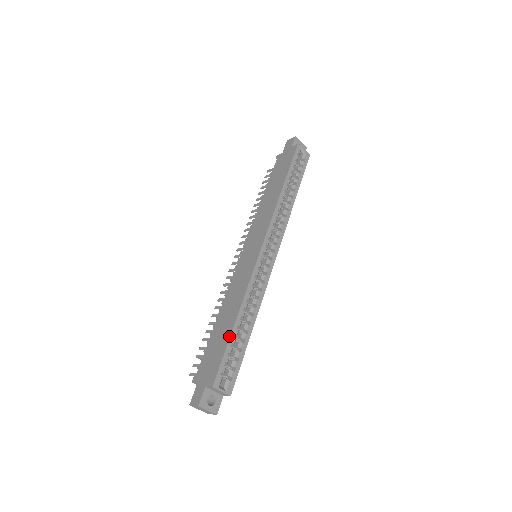
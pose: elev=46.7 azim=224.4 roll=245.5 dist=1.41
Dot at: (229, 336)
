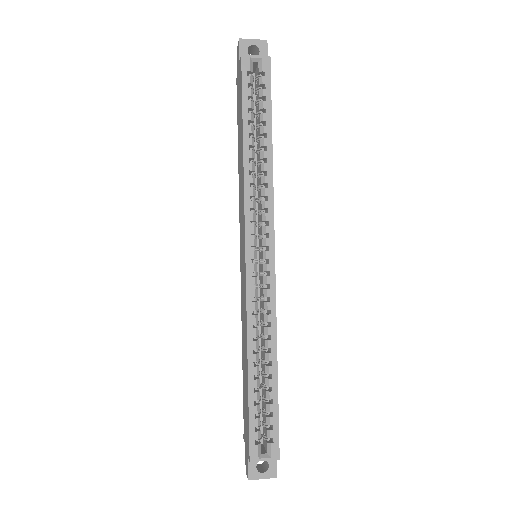
Dot at: (247, 394)
